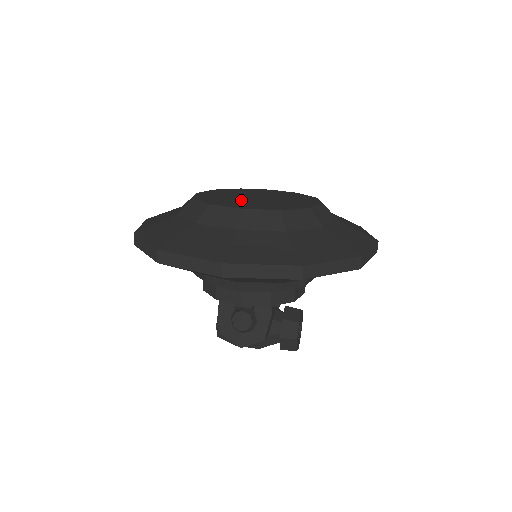
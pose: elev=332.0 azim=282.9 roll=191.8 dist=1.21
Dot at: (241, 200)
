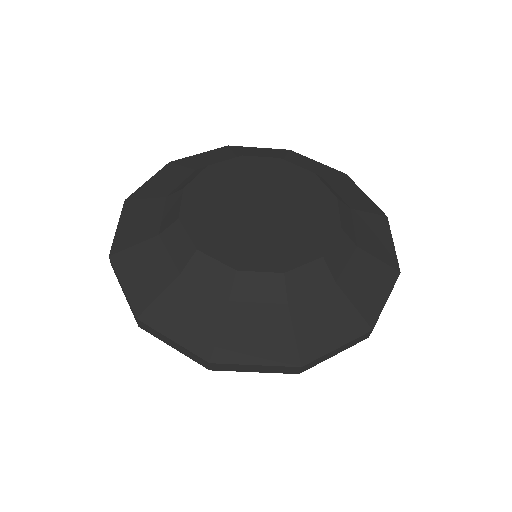
Dot at: (238, 224)
